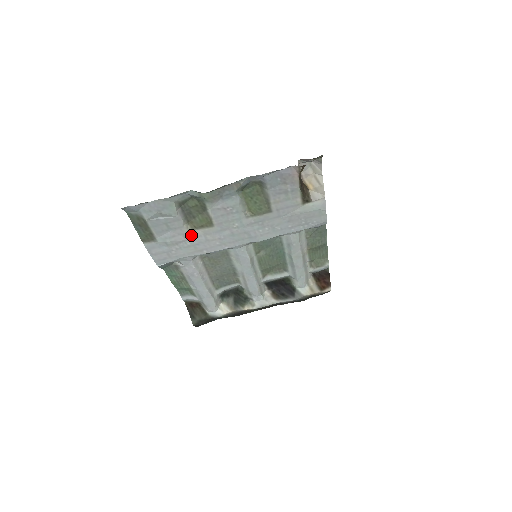
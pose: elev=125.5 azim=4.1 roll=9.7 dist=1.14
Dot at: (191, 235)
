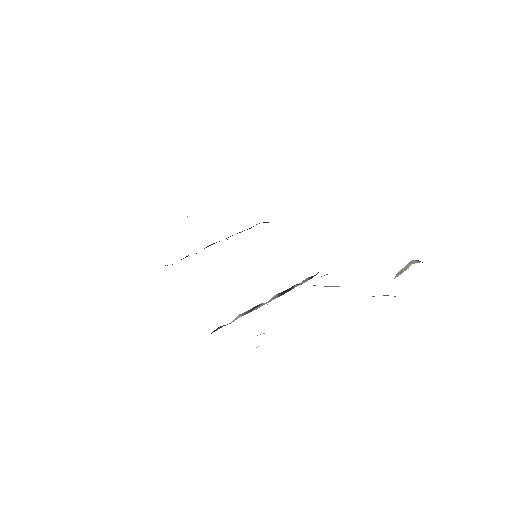
Dot at: occluded
